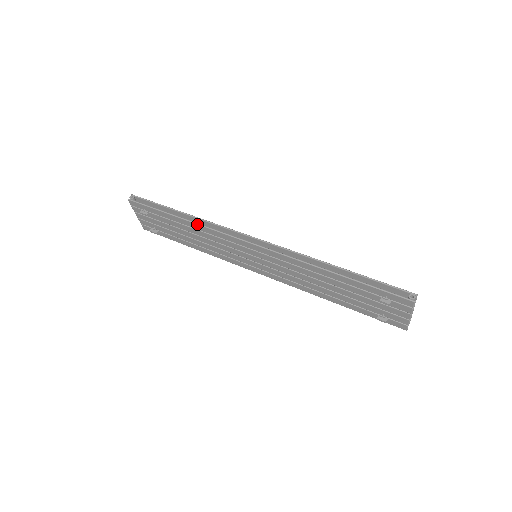
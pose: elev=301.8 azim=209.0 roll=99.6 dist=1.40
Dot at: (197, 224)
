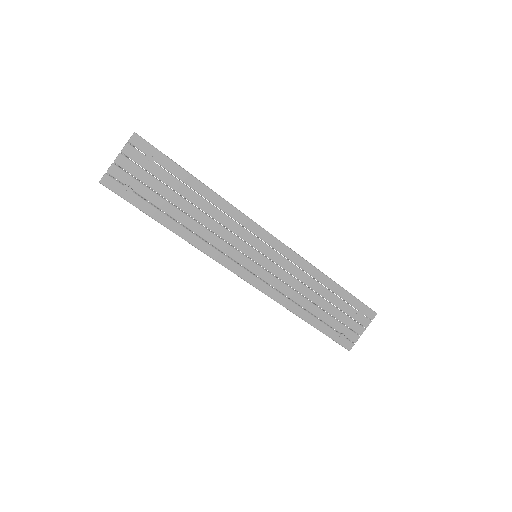
Dot at: (223, 198)
